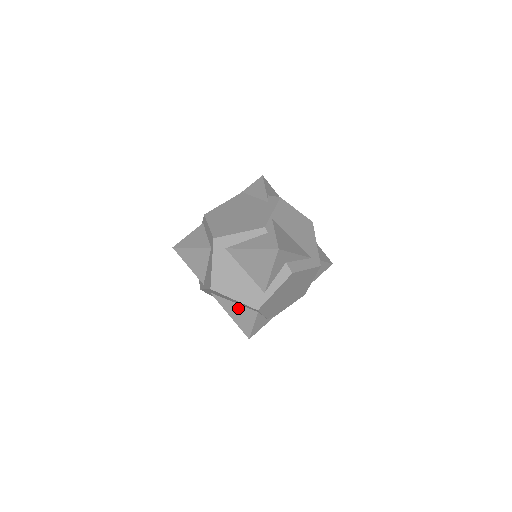
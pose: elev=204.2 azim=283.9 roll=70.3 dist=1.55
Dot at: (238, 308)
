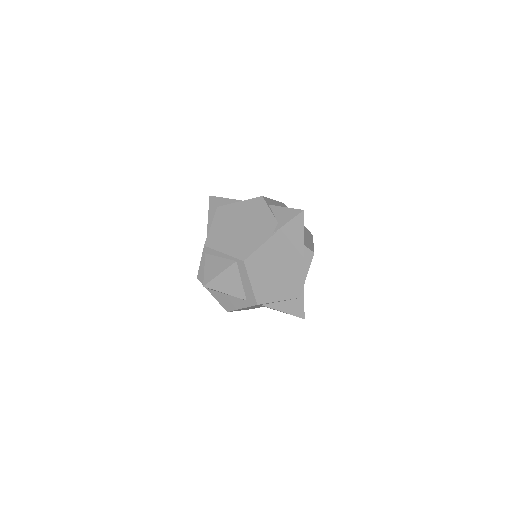
Dot at: occluded
